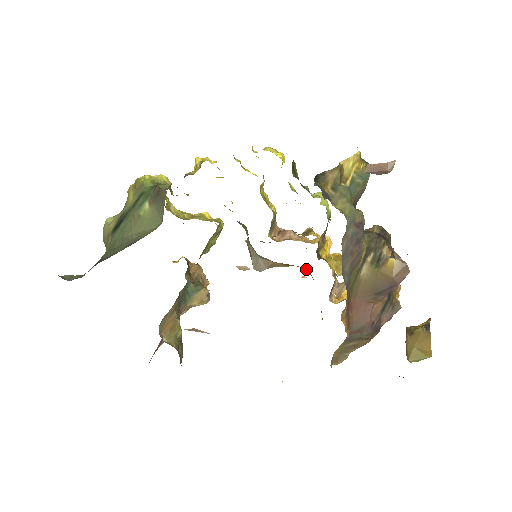
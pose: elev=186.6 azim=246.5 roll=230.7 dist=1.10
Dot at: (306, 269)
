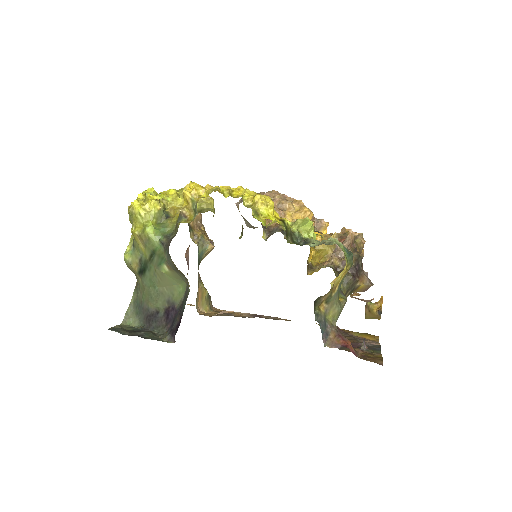
Dot at: occluded
